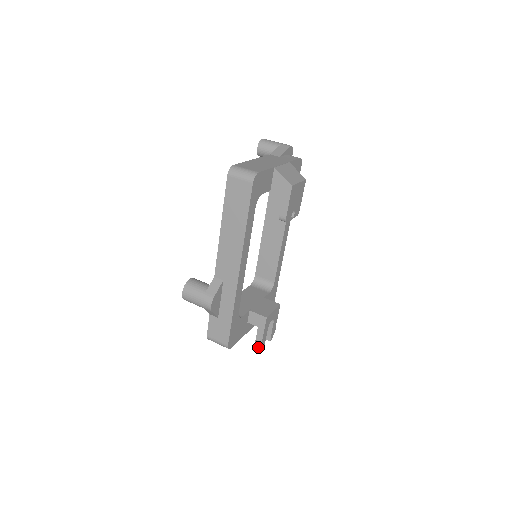
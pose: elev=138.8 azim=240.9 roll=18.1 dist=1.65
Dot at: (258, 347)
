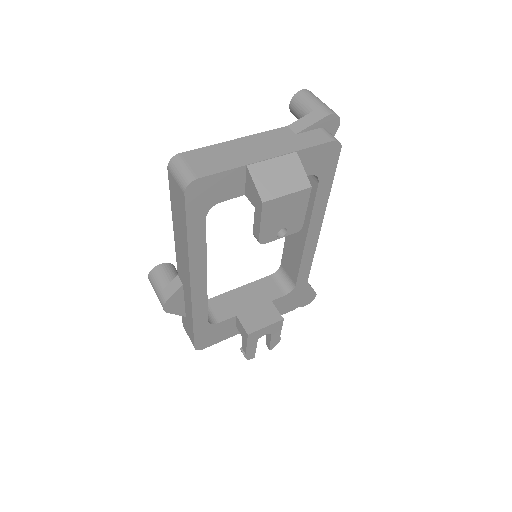
Dot at: occluded
